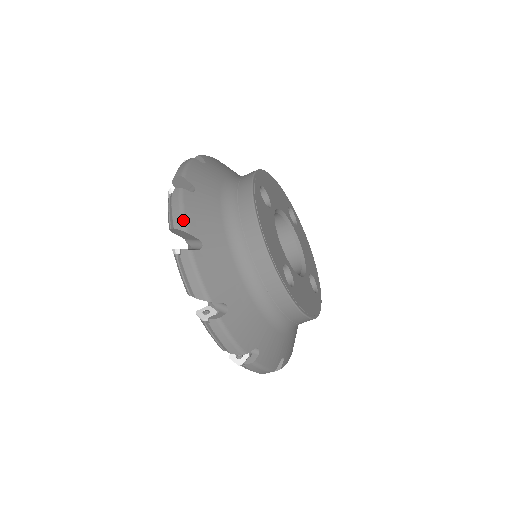
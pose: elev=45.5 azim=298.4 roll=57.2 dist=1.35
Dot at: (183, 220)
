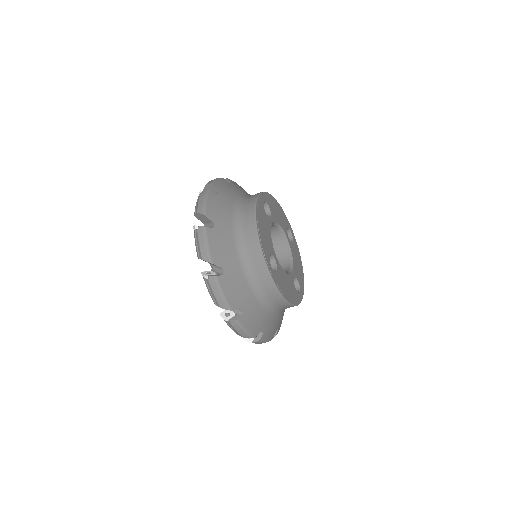
Dot at: (204, 208)
